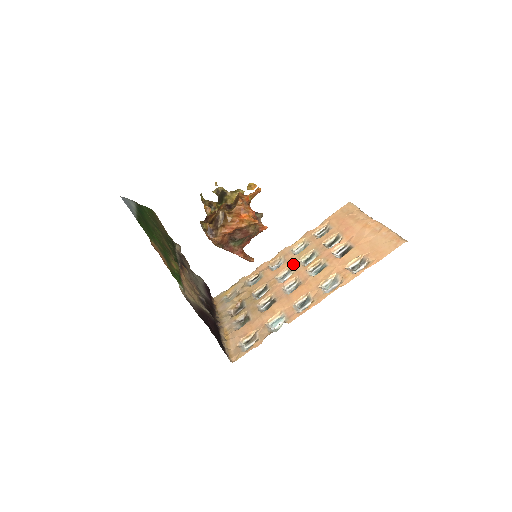
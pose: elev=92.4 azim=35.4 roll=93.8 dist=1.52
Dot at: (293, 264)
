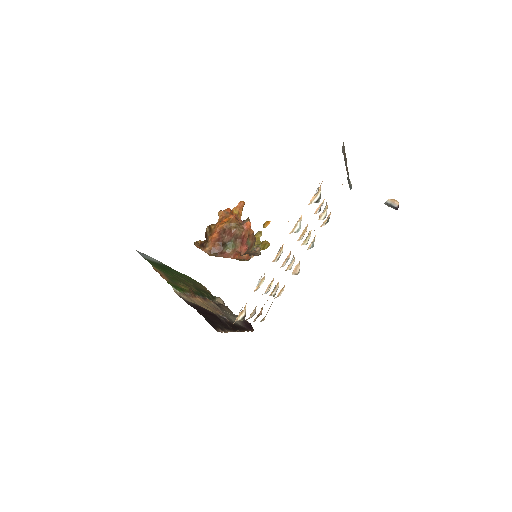
Dot at: occluded
